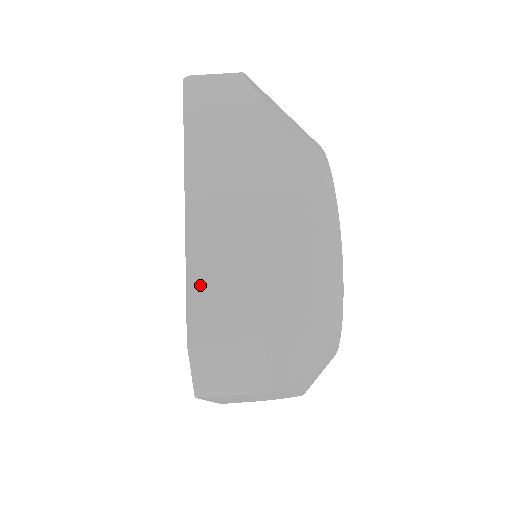
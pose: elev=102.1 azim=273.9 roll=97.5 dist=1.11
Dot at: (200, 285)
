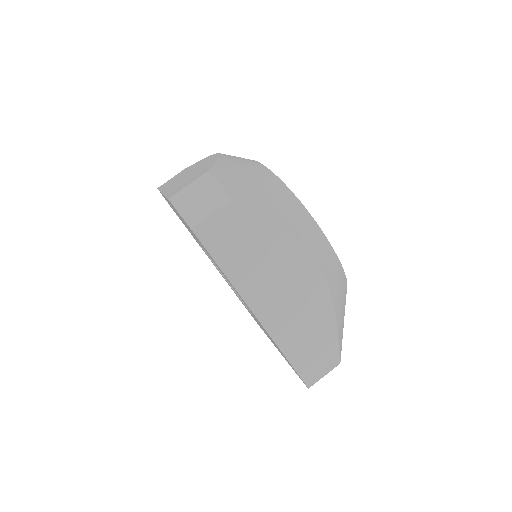
Dot at: (293, 353)
